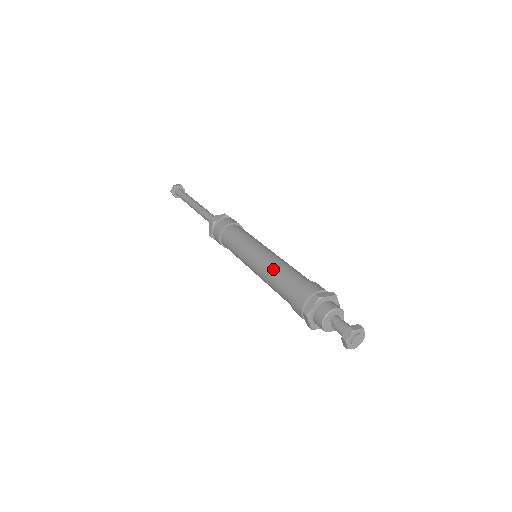
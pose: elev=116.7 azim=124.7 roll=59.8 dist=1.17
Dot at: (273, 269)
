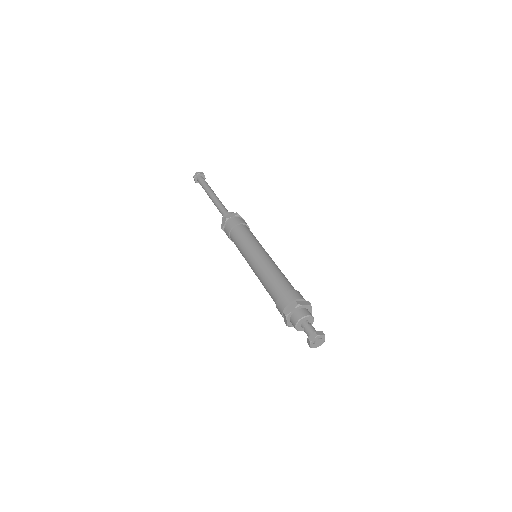
Dot at: (262, 282)
